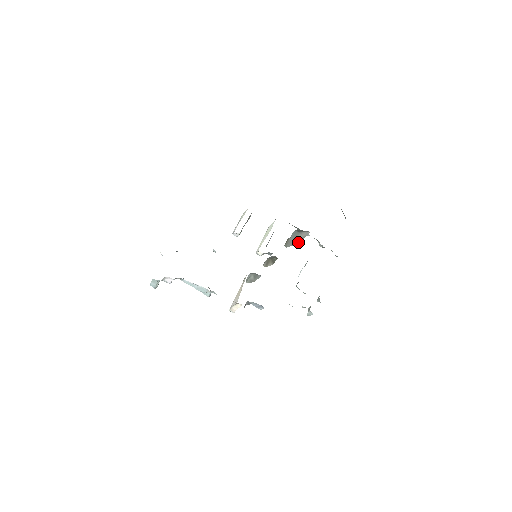
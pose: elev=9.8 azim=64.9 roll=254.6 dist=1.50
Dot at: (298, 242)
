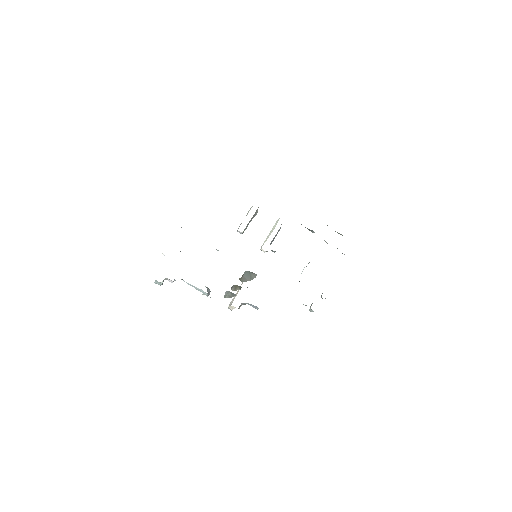
Dot at: (252, 279)
